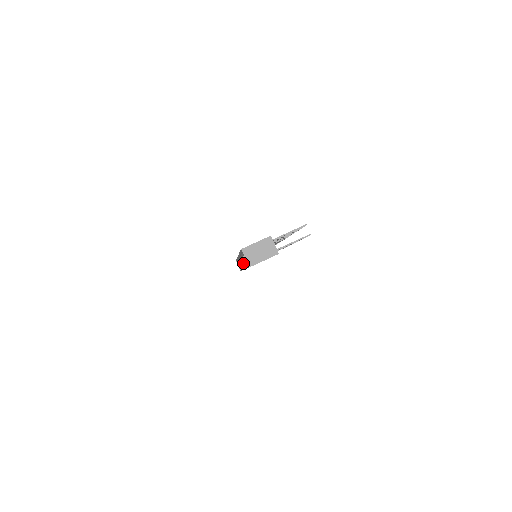
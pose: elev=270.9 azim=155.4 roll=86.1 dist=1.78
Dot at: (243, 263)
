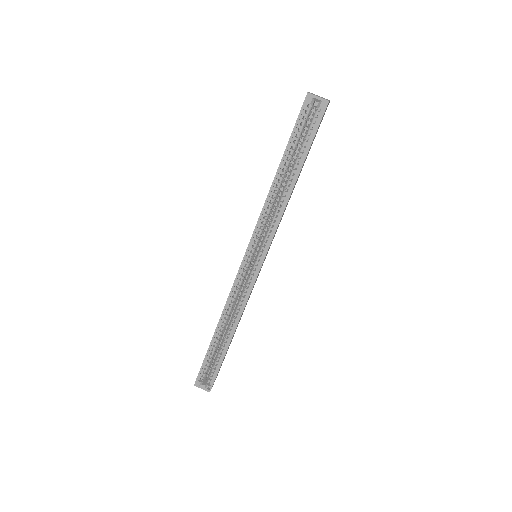
Dot at: (251, 270)
